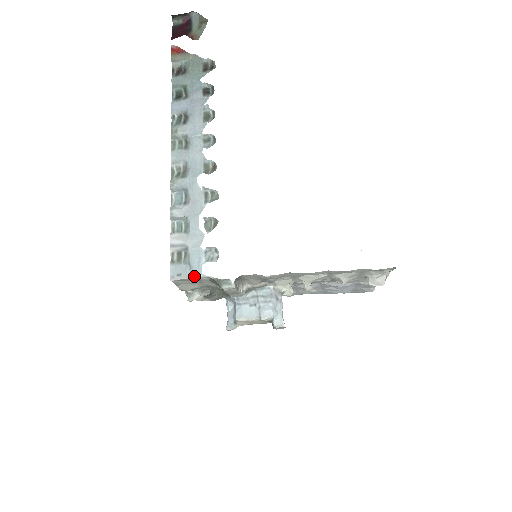
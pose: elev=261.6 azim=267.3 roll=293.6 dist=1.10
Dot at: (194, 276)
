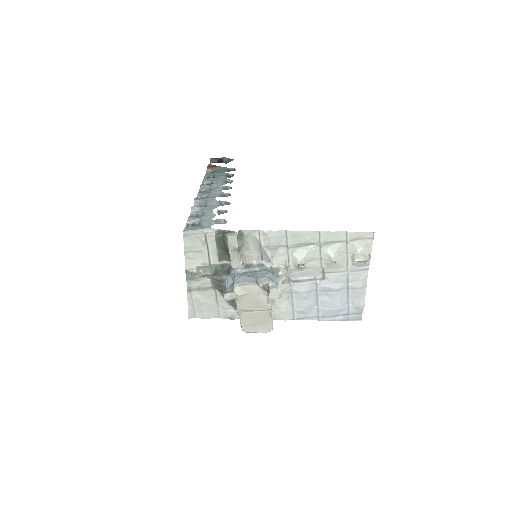
Dot at: (204, 229)
